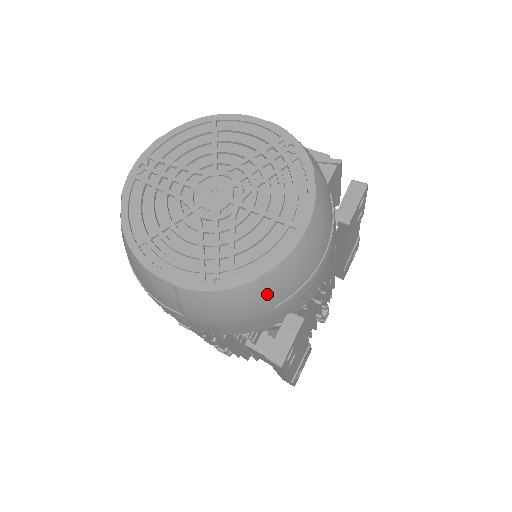
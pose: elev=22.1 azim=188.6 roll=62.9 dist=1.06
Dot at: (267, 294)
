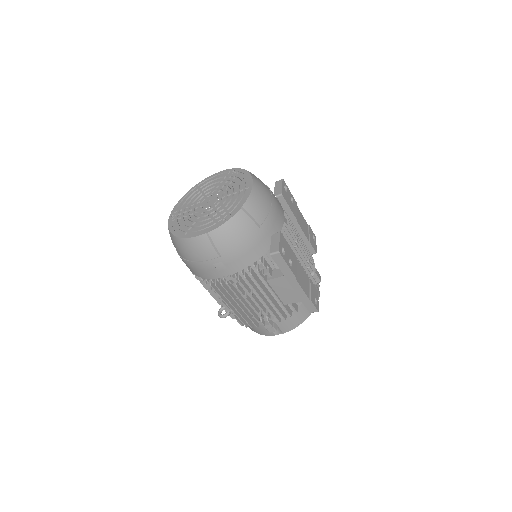
Dot at: (250, 217)
